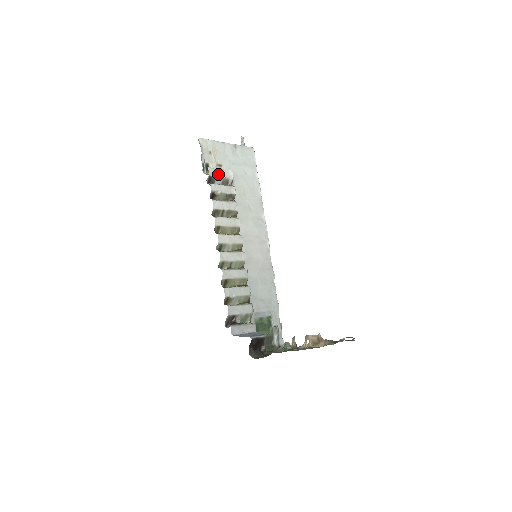
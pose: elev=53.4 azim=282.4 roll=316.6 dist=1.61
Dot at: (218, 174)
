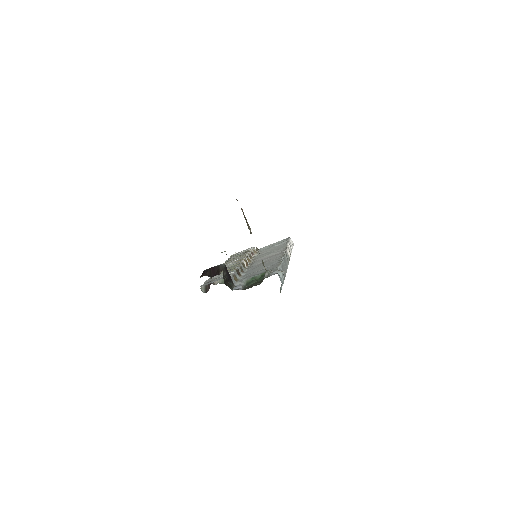
Dot at: (239, 253)
